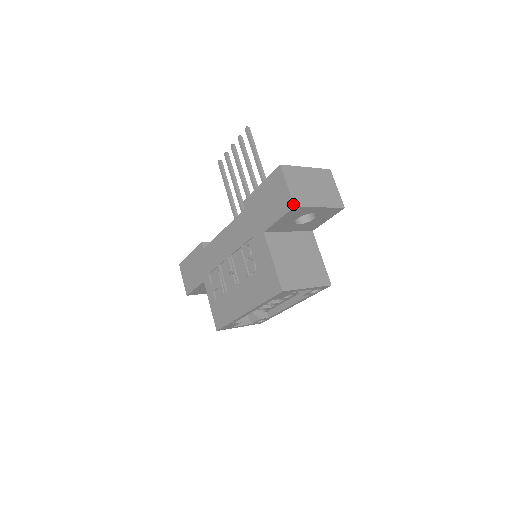
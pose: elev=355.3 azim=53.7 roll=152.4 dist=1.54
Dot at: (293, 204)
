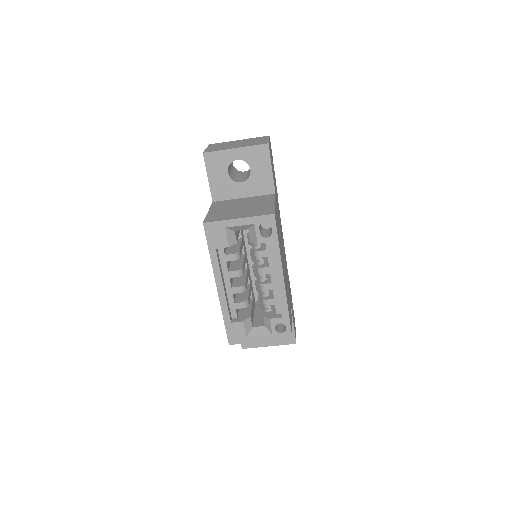
Dot at: (203, 153)
